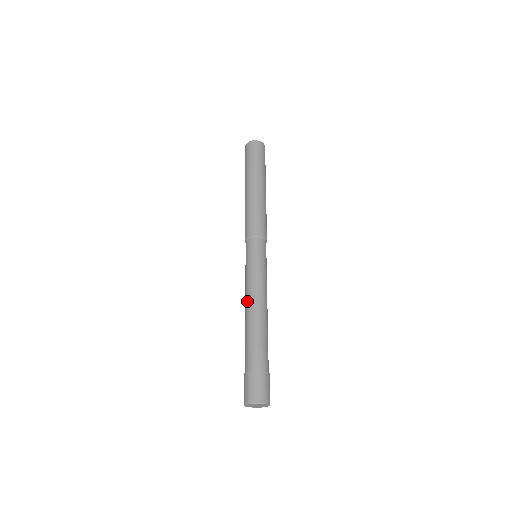
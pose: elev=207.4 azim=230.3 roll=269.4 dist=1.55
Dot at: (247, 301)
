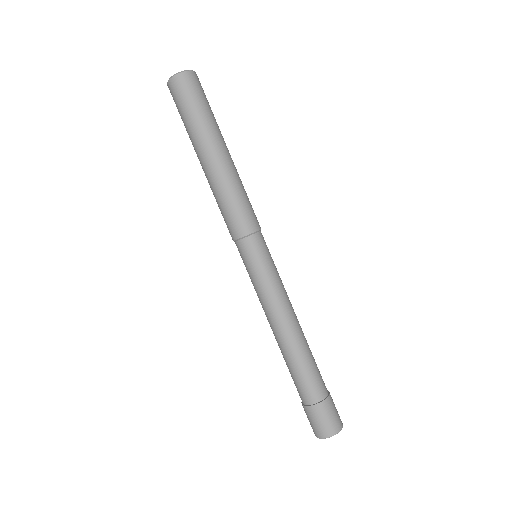
Dot at: (276, 324)
